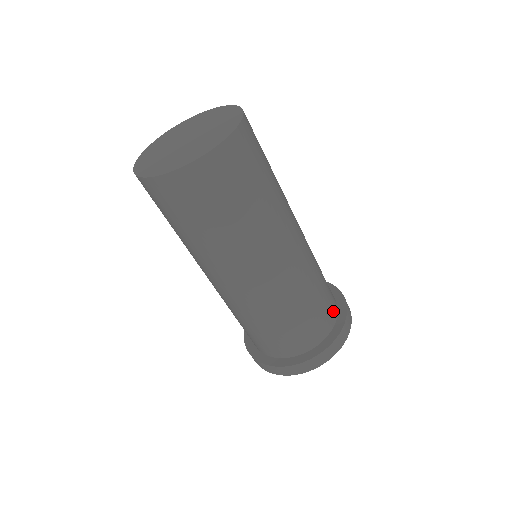
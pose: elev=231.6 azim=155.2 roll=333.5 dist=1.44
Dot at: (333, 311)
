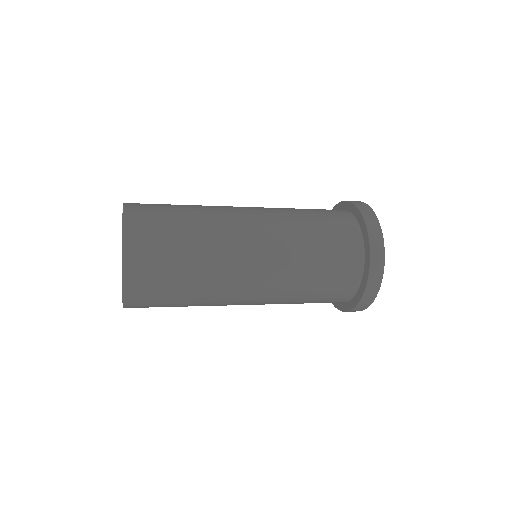
Dot at: (354, 258)
